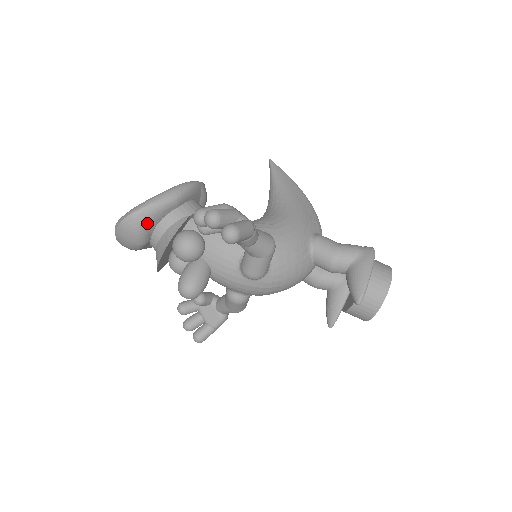
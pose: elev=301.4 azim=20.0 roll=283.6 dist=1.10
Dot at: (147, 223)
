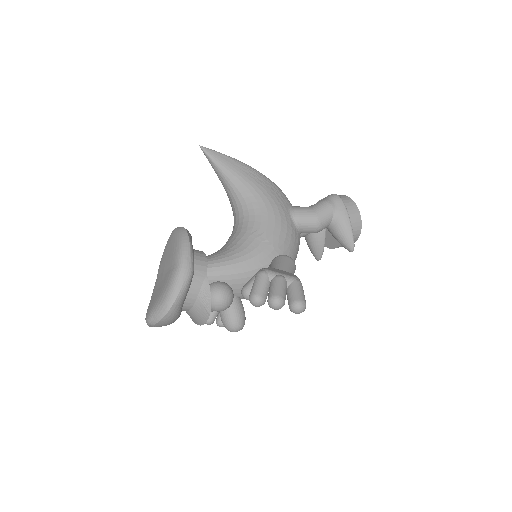
Dot at: (181, 307)
